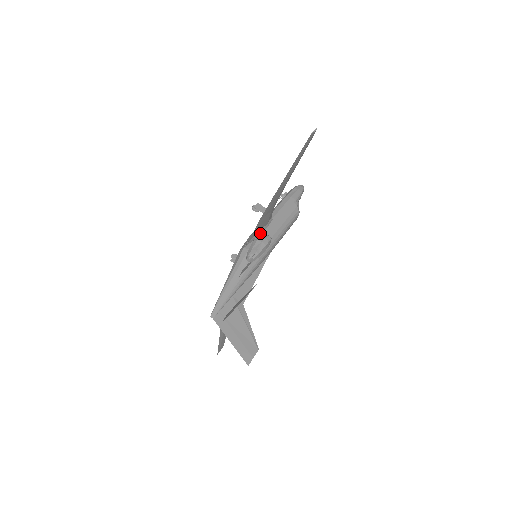
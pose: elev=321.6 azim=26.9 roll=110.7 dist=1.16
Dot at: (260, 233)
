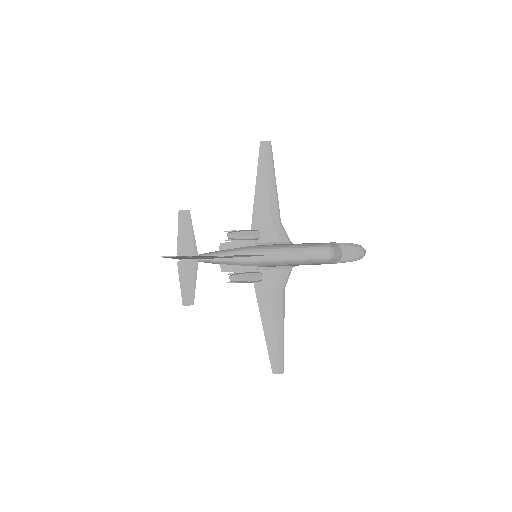
Dot at: occluded
